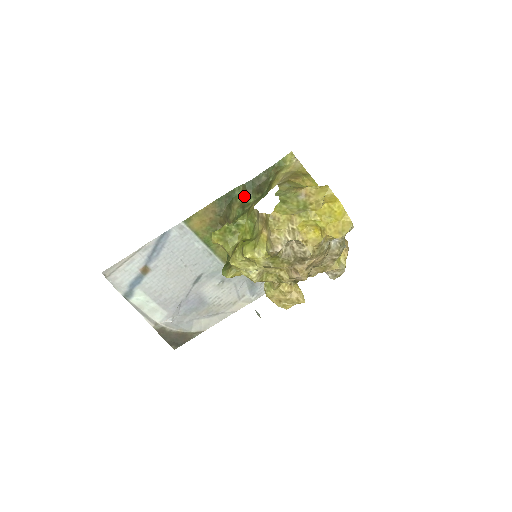
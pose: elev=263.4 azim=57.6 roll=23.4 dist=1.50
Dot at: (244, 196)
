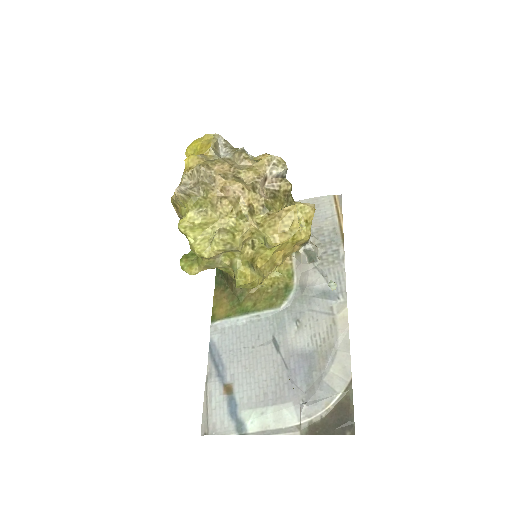
Dot at: occluded
